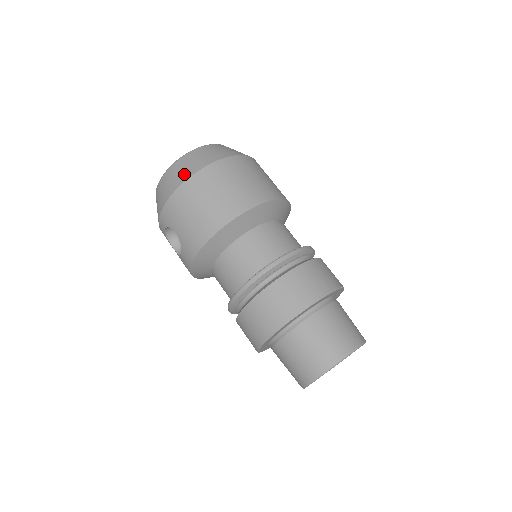
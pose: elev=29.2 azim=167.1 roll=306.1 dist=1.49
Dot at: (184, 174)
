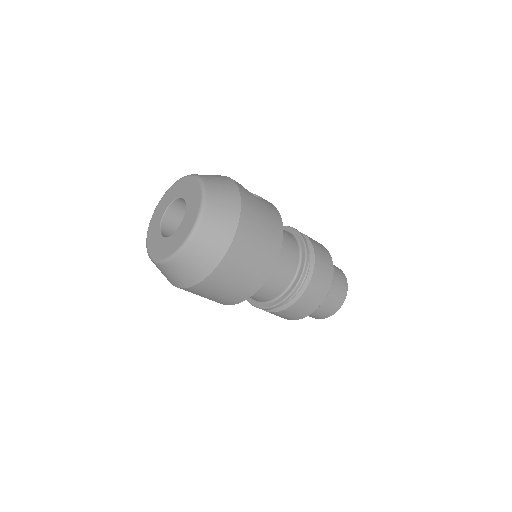
Dot at: (195, 275)
